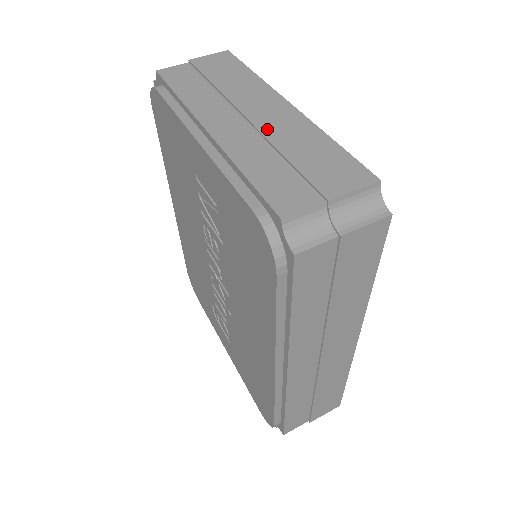
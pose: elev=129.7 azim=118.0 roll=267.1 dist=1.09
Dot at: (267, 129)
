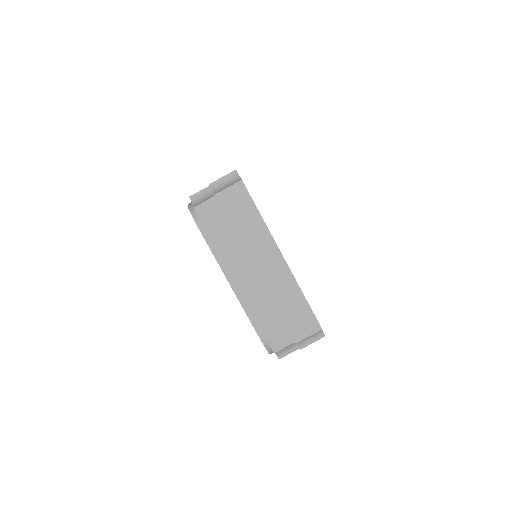
Dot at: (269, 284)
